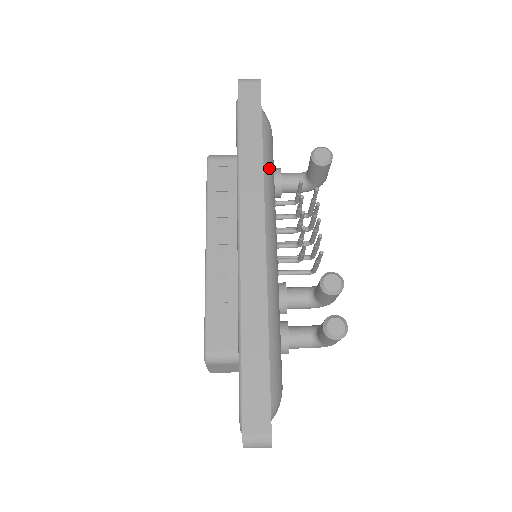
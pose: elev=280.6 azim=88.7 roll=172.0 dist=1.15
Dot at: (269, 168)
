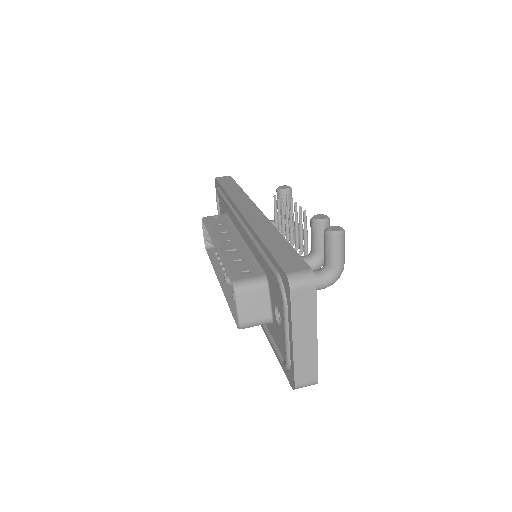
Dot at: occluded
